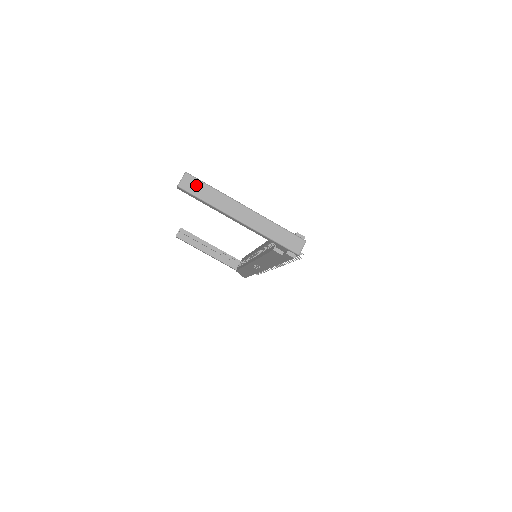
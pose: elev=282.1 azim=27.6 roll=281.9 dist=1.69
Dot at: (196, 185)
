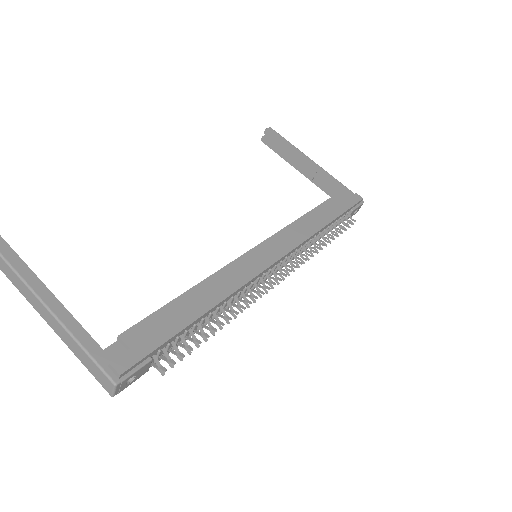
Dot at: out of frame
